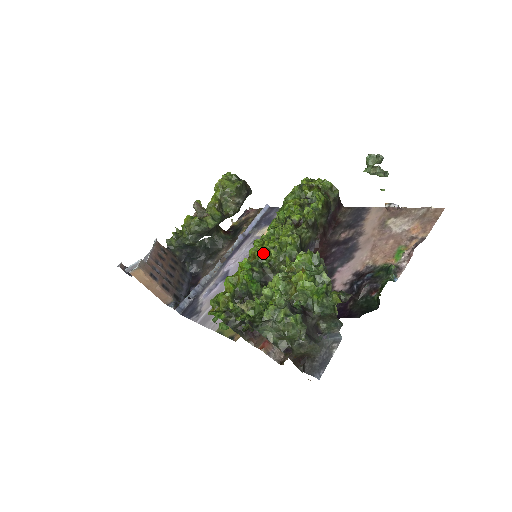
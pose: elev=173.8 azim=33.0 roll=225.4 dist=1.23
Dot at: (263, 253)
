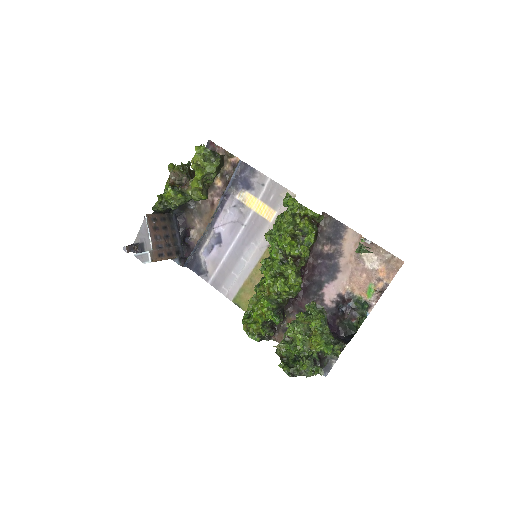
Dot at: (277, 292)
